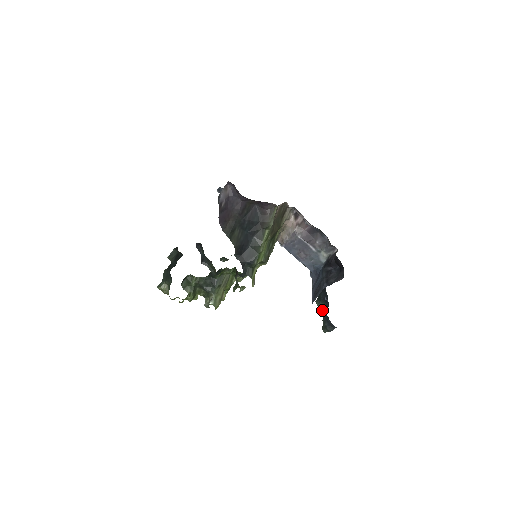
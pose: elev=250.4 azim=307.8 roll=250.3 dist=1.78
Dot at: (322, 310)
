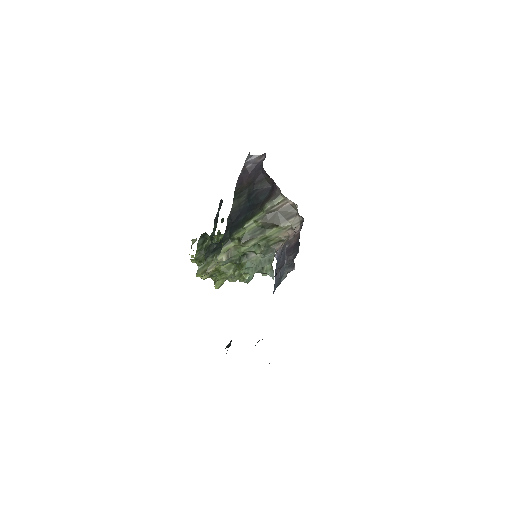
Dot at: occluded
